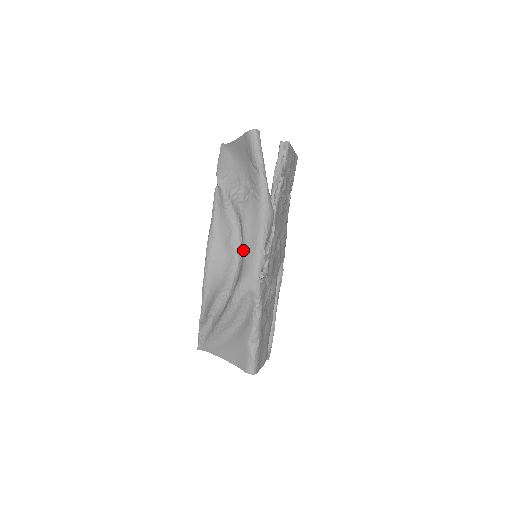
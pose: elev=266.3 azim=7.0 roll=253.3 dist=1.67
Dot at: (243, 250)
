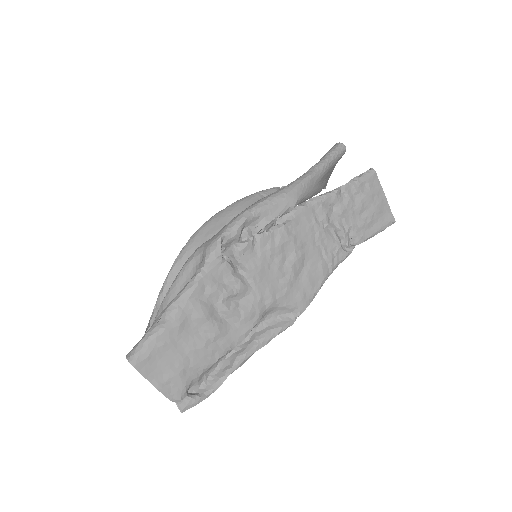
Dot at: occluded
